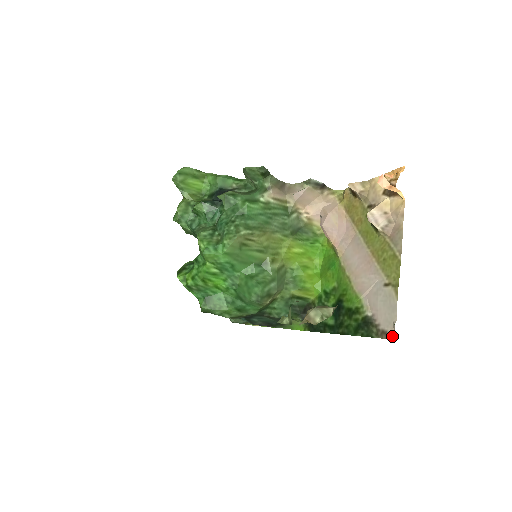
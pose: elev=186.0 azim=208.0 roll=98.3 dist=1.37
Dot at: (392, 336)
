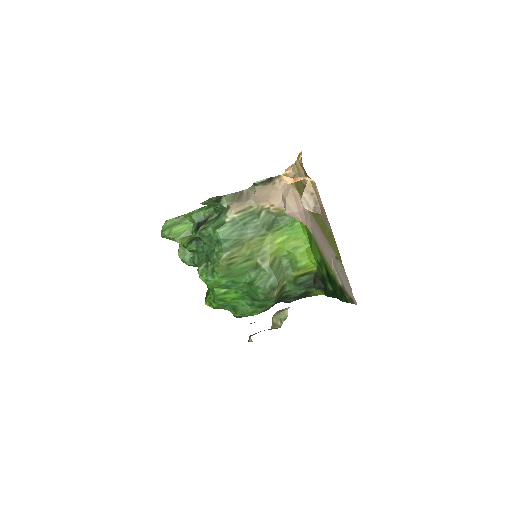
Dot at: (355, 302)
